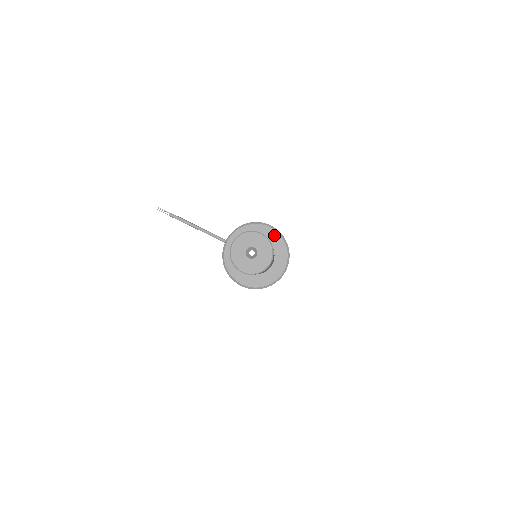
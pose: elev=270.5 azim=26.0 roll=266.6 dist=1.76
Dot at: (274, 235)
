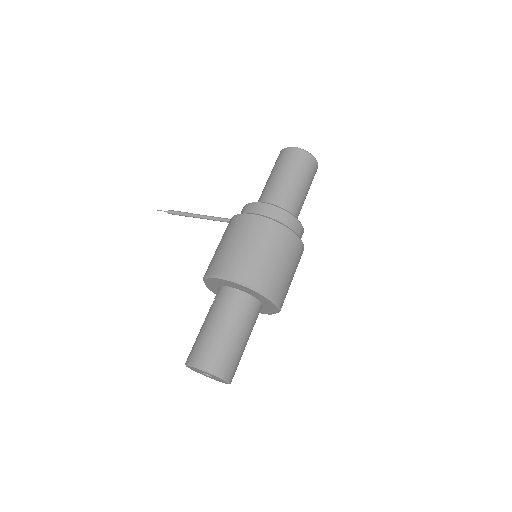
Dot at: (235, 285)
